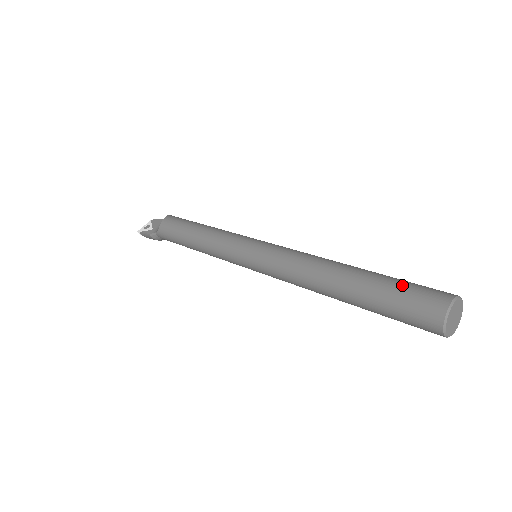
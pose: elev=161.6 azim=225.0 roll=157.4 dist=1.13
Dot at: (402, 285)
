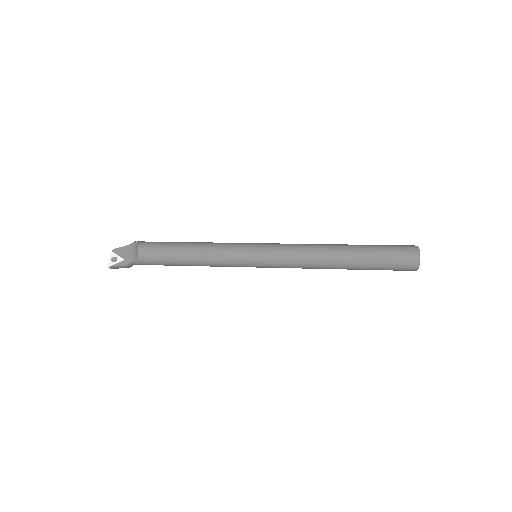
Dot at: (386, 250)
